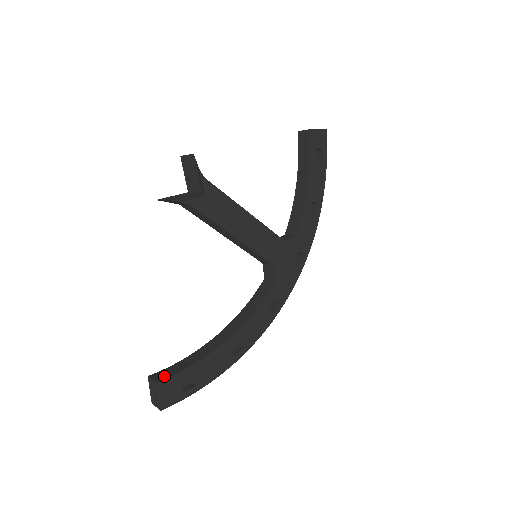
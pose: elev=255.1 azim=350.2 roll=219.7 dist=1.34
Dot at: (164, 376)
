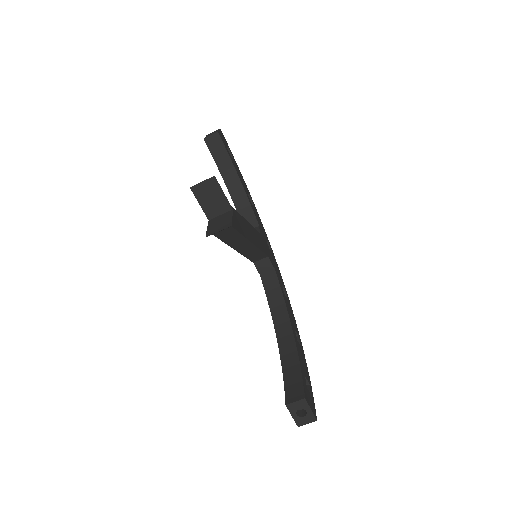
Dot at: (298, 392)
